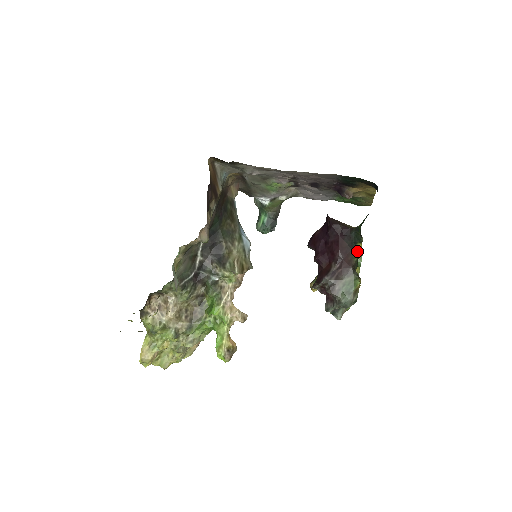
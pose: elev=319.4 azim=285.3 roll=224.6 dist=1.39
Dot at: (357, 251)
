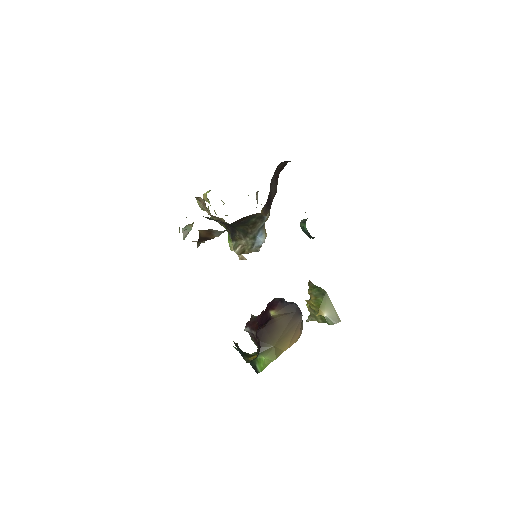
Dot at: occluded
